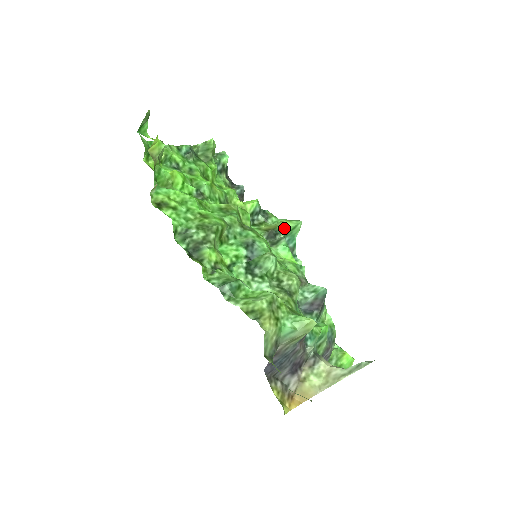
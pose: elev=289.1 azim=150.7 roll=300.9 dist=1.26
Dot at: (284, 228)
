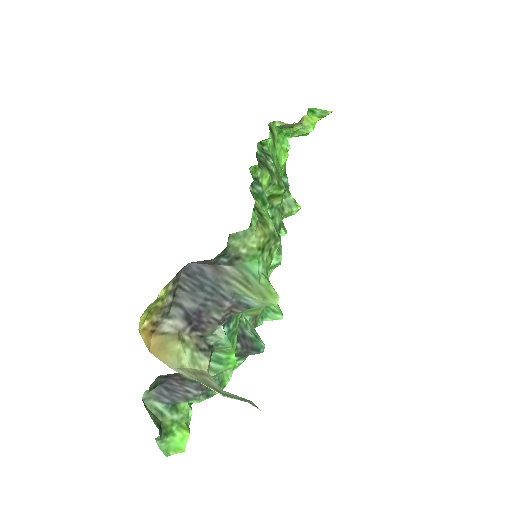
Dot at: occluded
